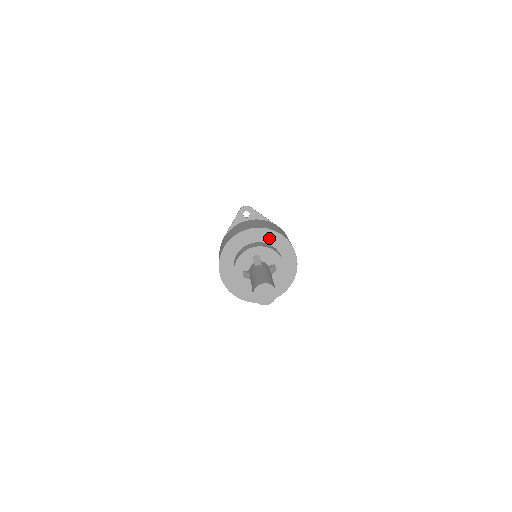
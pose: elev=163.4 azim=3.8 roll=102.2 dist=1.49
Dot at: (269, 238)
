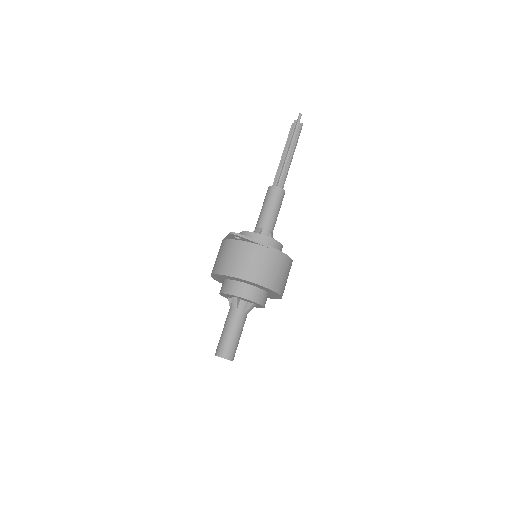
Dot at: (249, 283)
